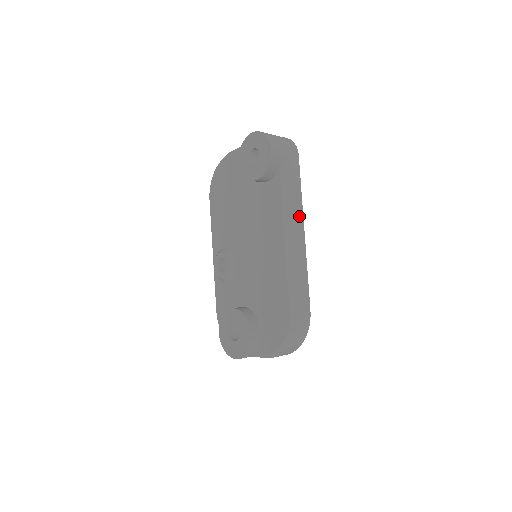
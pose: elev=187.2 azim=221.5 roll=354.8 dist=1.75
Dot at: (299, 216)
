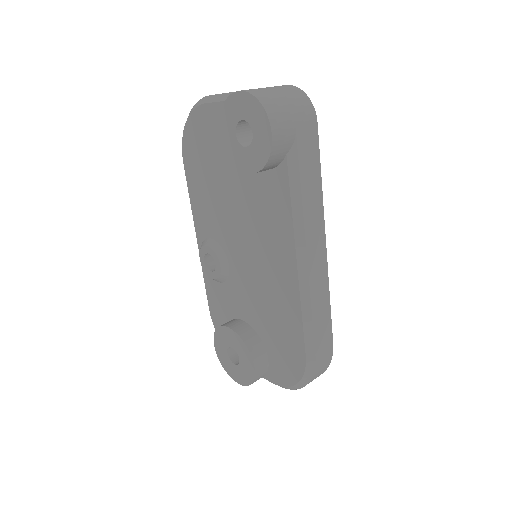
Dot at: (318, 223)
